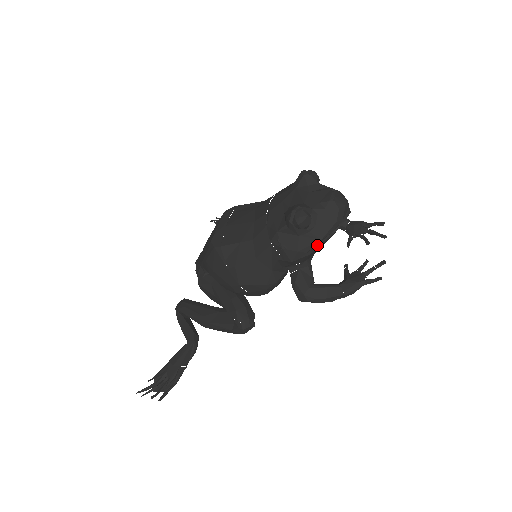
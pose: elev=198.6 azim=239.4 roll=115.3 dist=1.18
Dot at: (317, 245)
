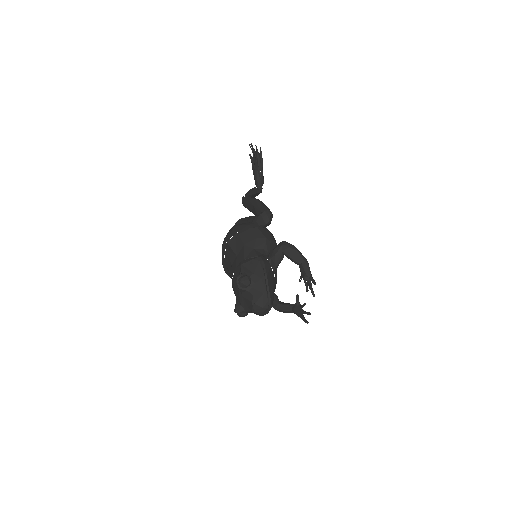
Dot at: occluded
